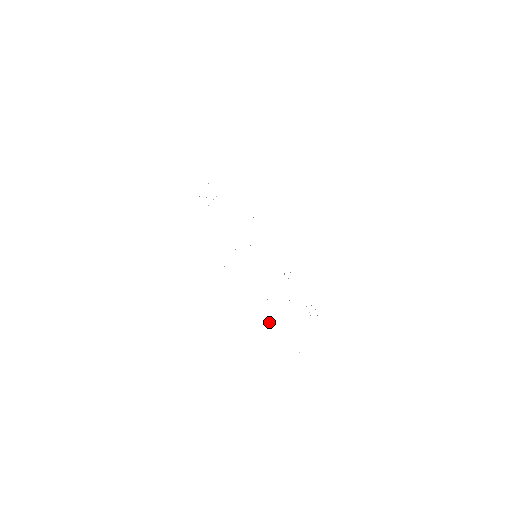
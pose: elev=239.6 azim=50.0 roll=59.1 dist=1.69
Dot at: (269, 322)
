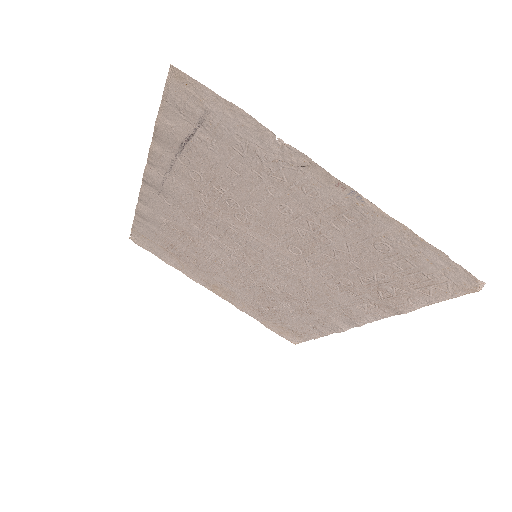
Dot at: (184, 143)
